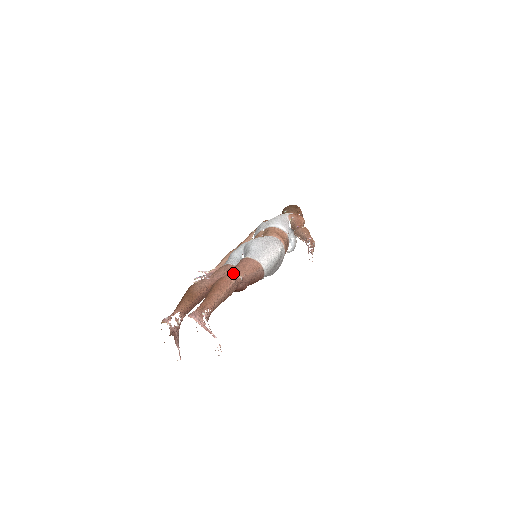
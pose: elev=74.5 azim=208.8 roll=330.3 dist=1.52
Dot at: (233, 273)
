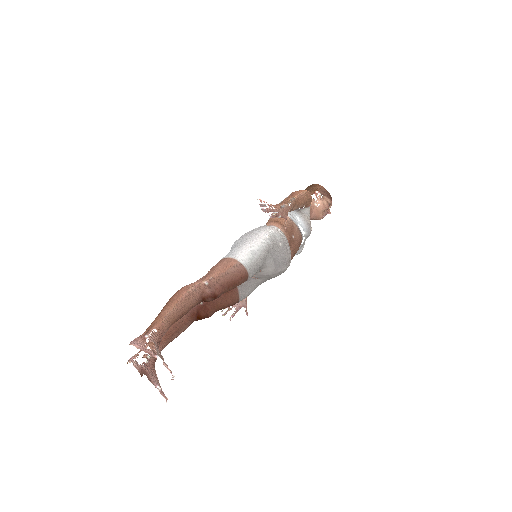
Dot at: (196, 281)
